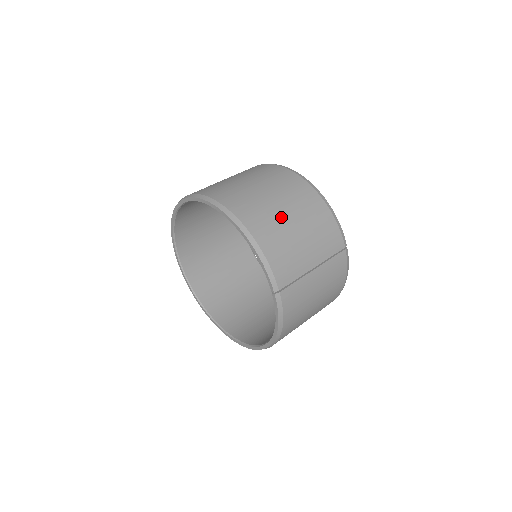
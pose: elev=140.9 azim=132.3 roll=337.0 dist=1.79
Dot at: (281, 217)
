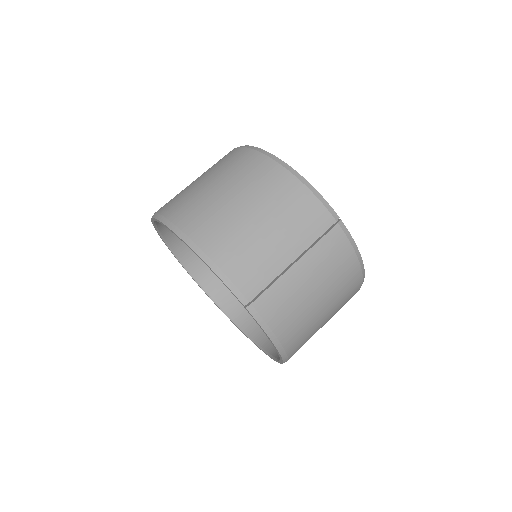
Dot at: (235, 213)
